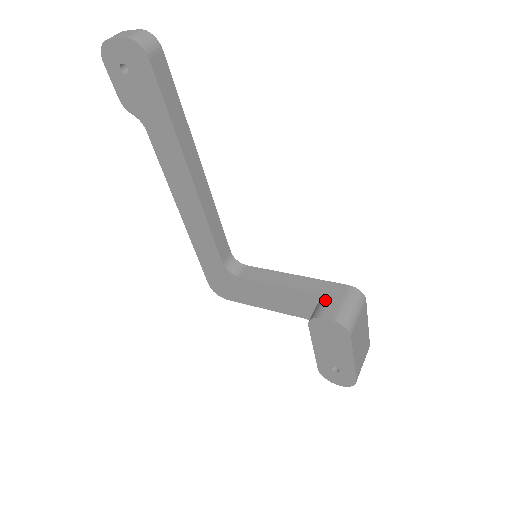
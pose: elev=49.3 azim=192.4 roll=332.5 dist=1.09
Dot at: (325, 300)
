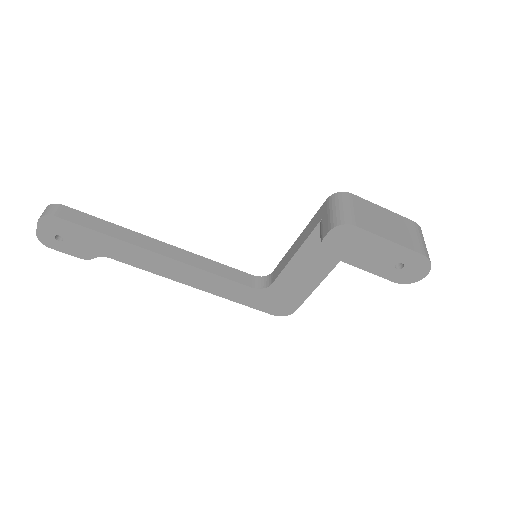
Dot at: (320, 227)
